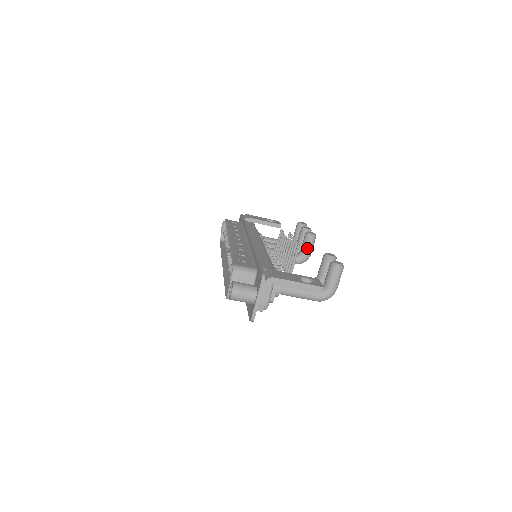
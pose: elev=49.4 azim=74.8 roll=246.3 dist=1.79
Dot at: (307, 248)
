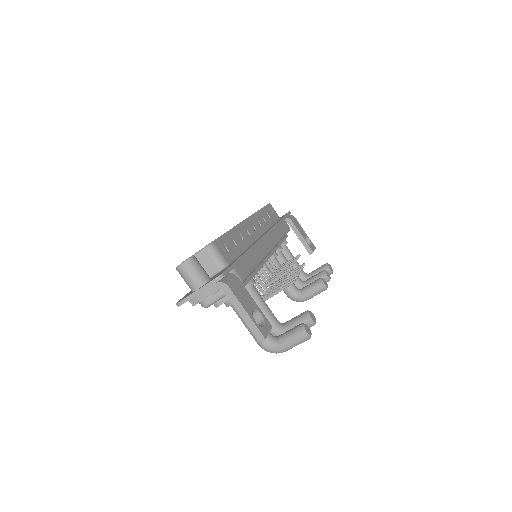
Dot at: (309, 292)
